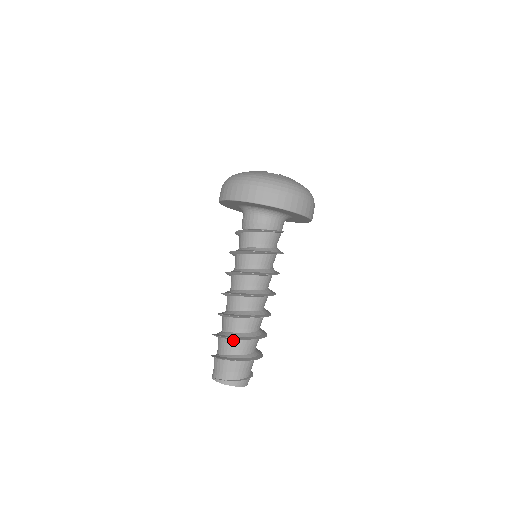
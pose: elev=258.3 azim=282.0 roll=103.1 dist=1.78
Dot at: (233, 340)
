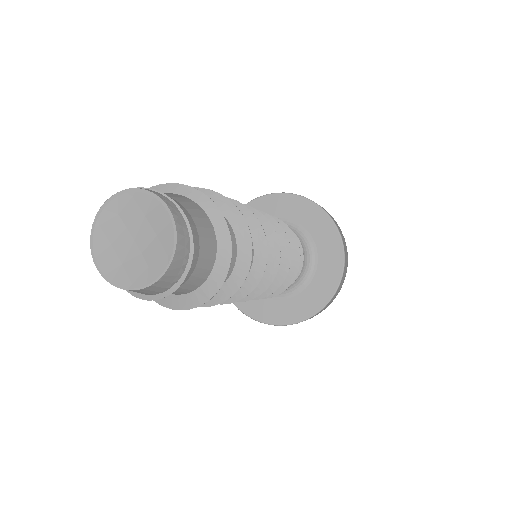
Dot at: occluded
